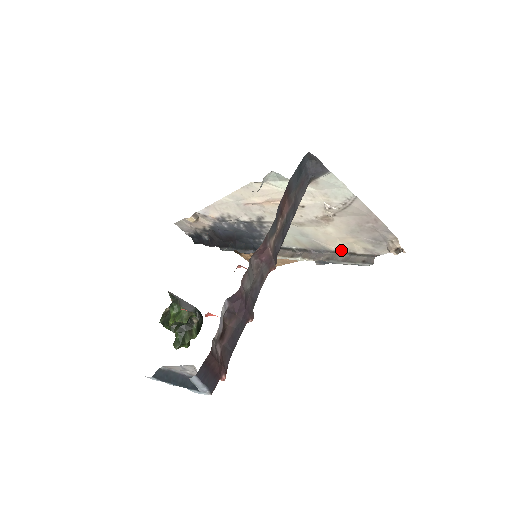
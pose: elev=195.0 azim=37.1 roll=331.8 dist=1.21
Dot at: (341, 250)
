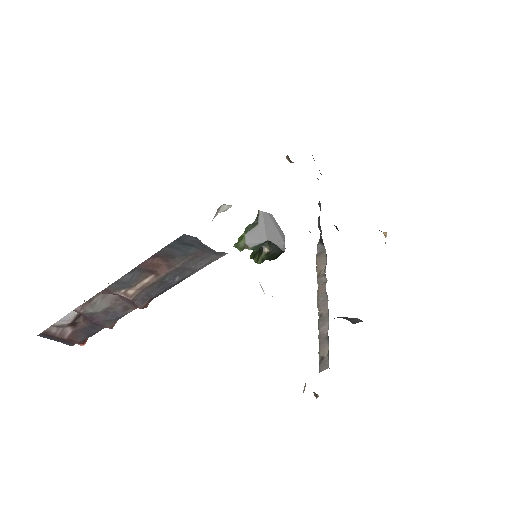
Dot at: (326, 323)
